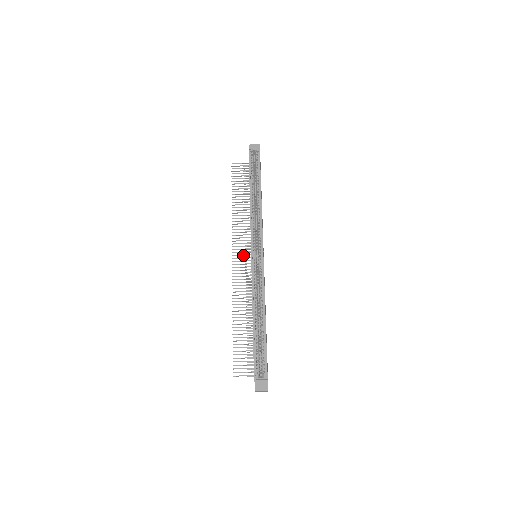
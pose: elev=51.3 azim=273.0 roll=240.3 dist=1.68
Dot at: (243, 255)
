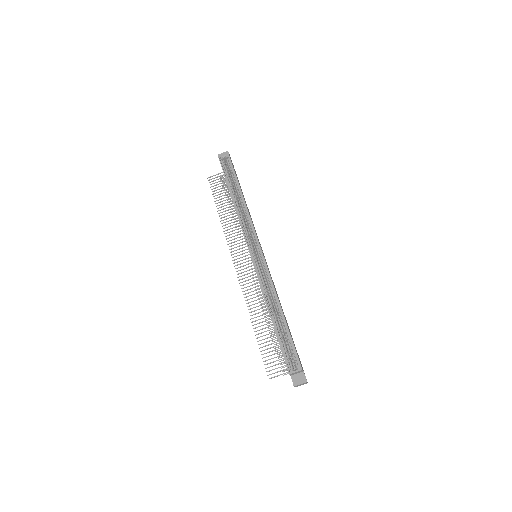
Dot at: (244, 259)
